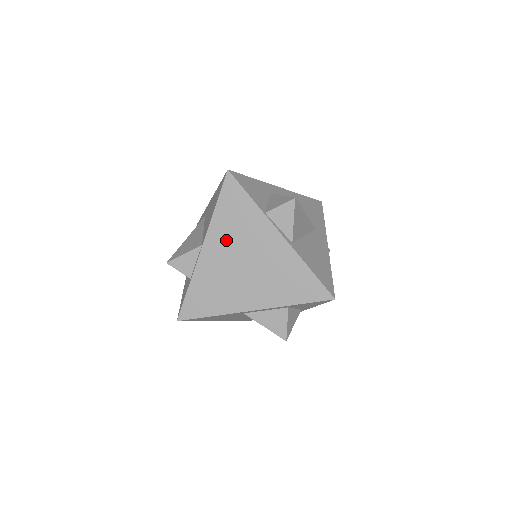
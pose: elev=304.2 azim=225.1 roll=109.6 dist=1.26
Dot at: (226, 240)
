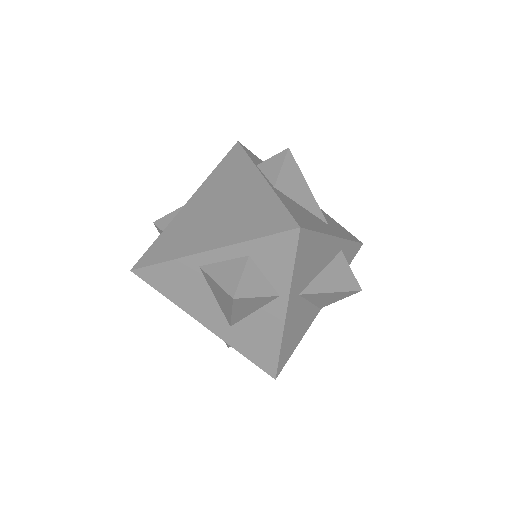
Dot at: (211, 192)
